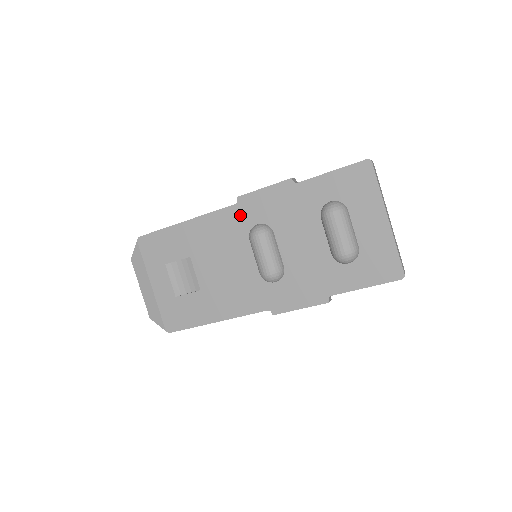
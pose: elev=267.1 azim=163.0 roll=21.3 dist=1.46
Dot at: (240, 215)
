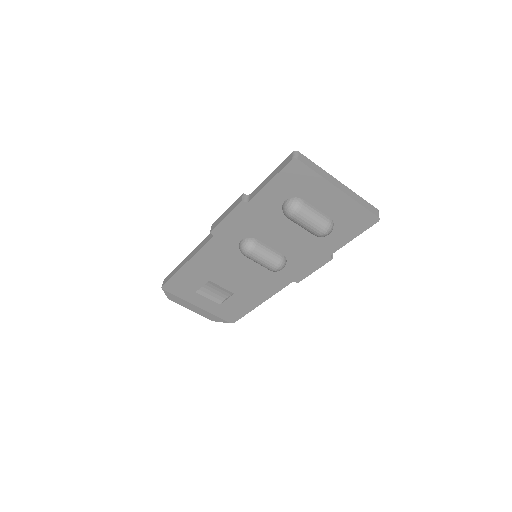
Dot at: (223, 241)
